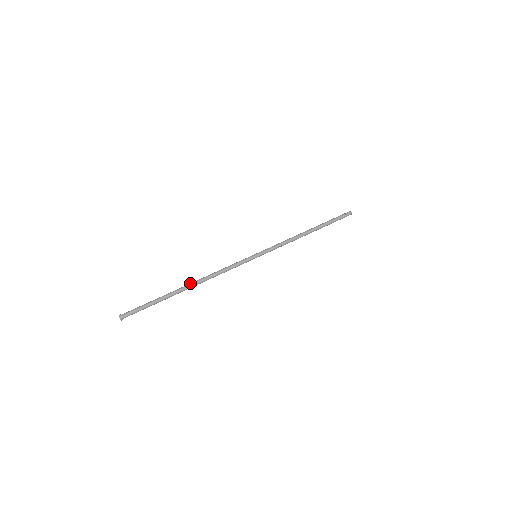
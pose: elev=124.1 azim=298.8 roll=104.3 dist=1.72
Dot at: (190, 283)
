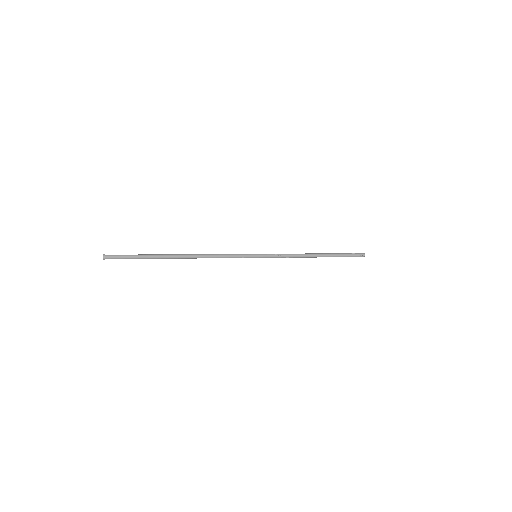
Dot at: (183, 254)
